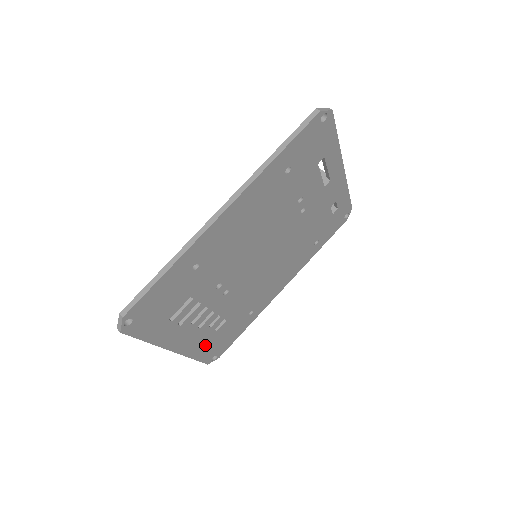
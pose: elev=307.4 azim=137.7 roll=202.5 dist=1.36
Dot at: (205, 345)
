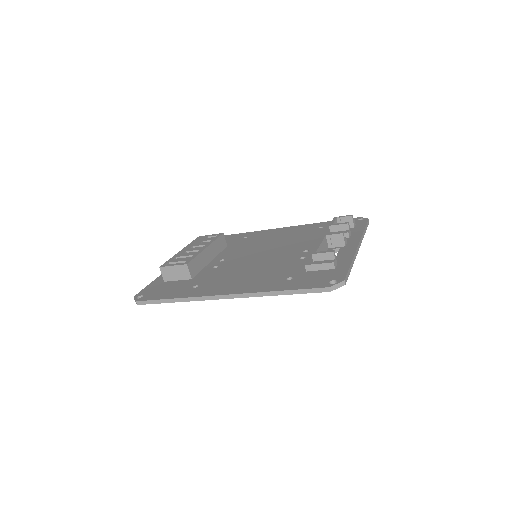
Dot at: occluded
